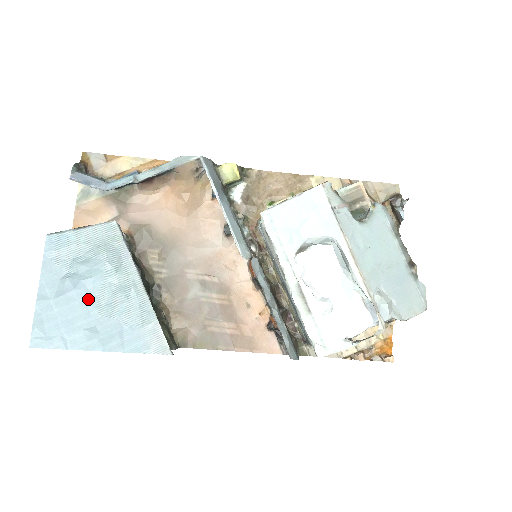
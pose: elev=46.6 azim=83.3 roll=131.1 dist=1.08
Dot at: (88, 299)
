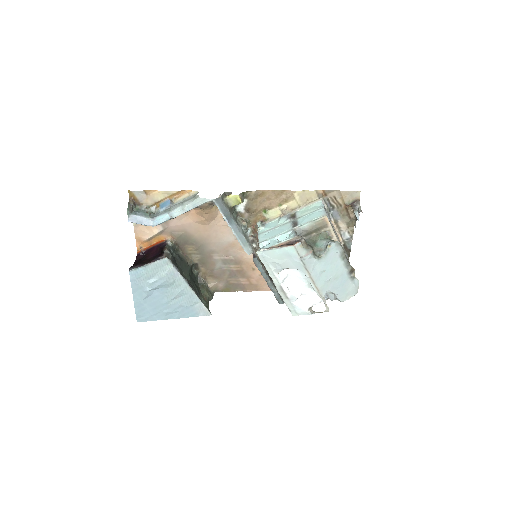
Dot at: (161, 298)
